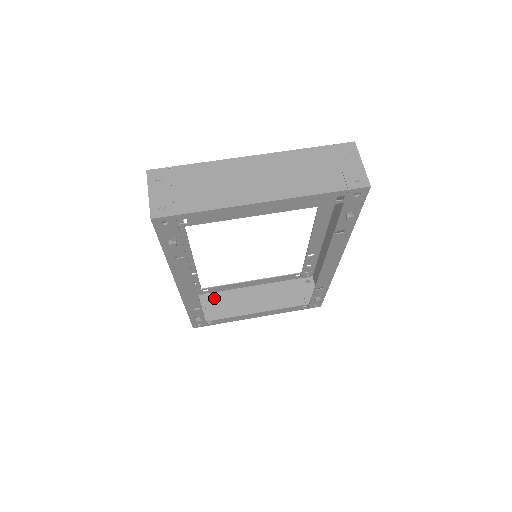
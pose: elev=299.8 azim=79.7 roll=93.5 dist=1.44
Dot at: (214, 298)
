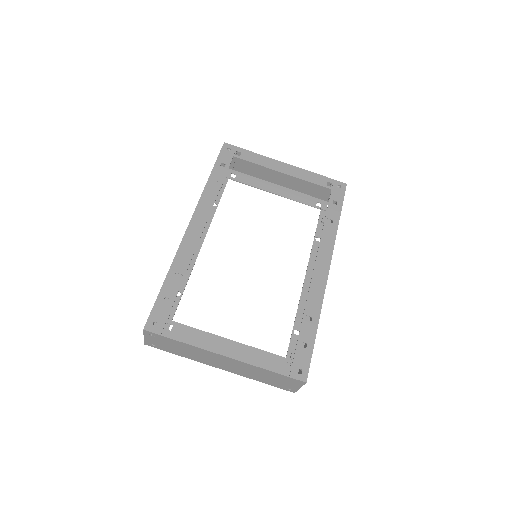
Dot at: occluded
